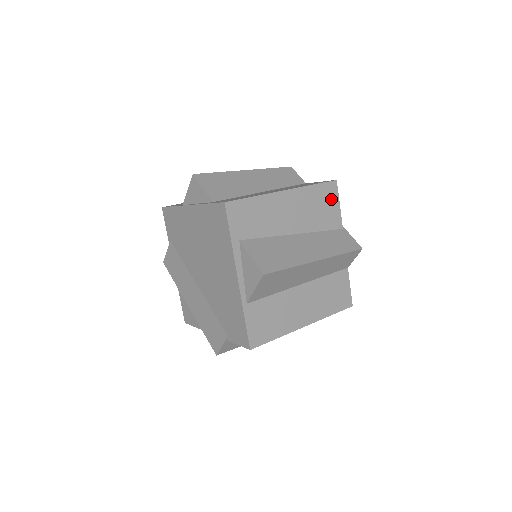
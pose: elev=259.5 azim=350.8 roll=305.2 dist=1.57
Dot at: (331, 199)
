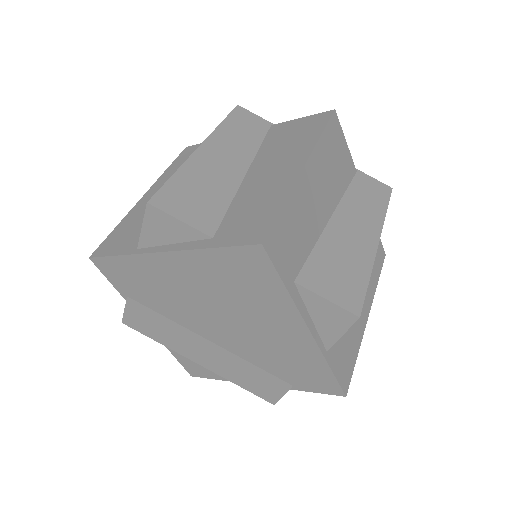
Dot at: (339, 141)
